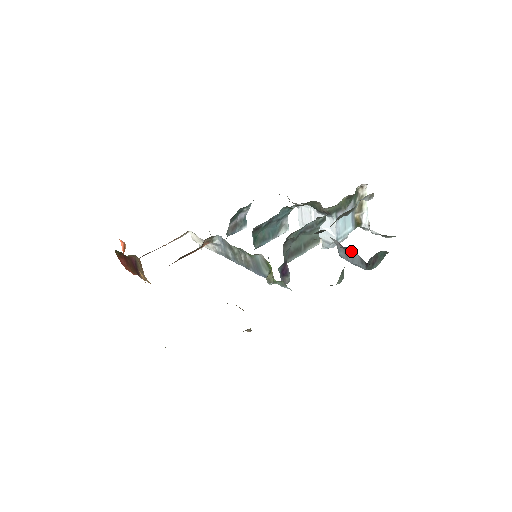
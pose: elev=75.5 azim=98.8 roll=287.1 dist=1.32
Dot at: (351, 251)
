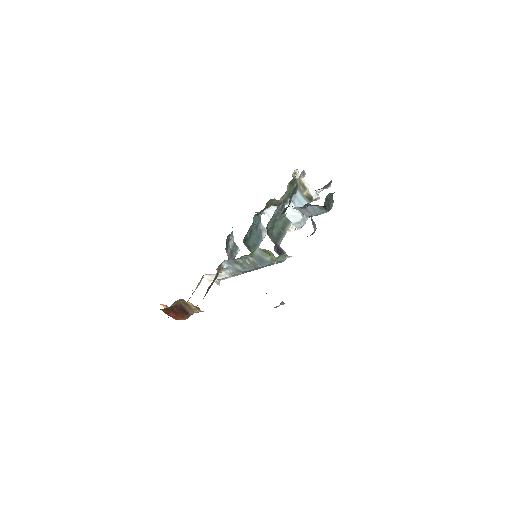
Dot at: (310, 207)
